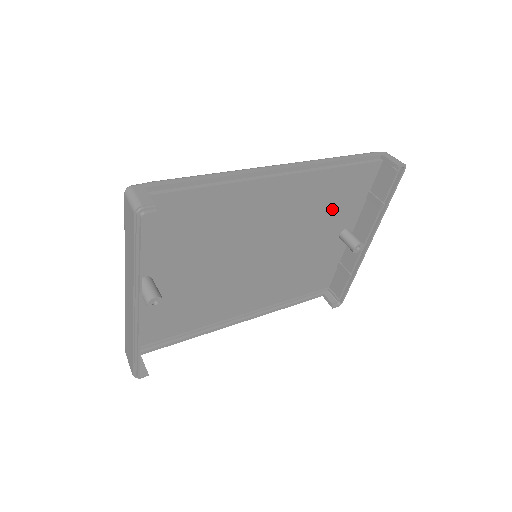
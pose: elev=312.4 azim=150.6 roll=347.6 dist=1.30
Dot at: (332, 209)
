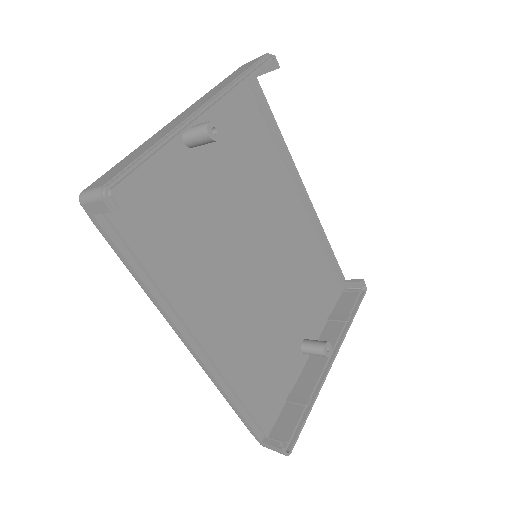
Dot at: (309, 294)
